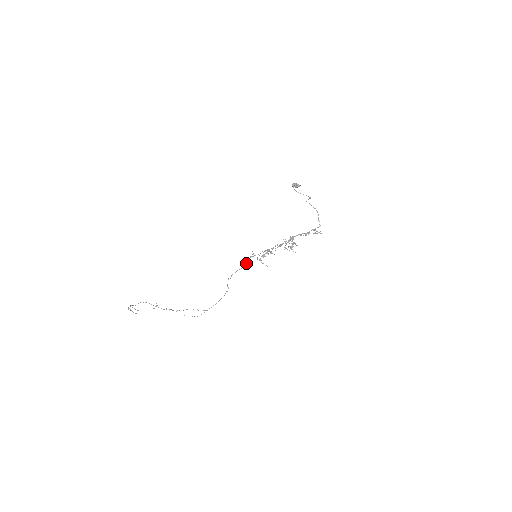
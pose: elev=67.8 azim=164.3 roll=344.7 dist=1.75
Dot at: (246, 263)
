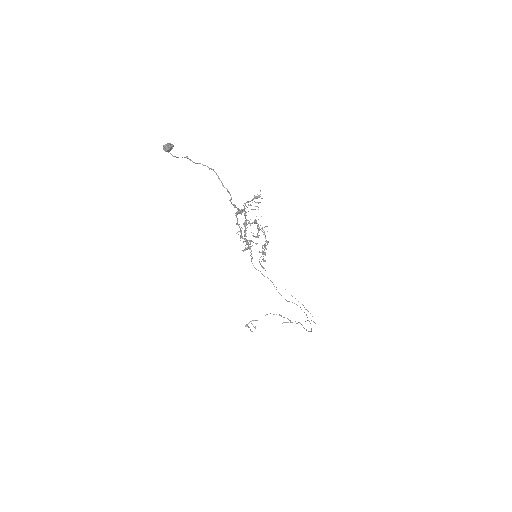
Dot at: (255, 268)
